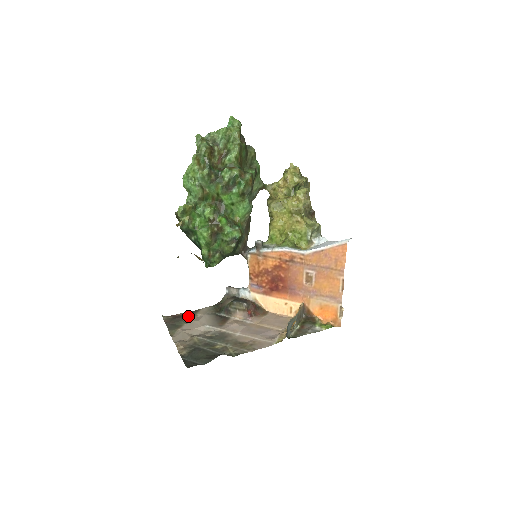
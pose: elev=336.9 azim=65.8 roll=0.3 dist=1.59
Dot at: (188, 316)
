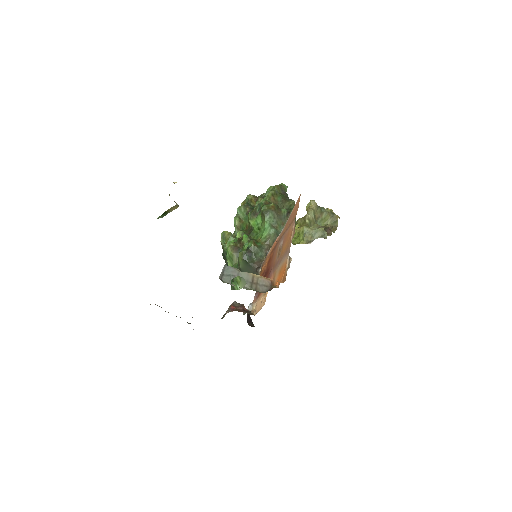
Dot at: occluded
